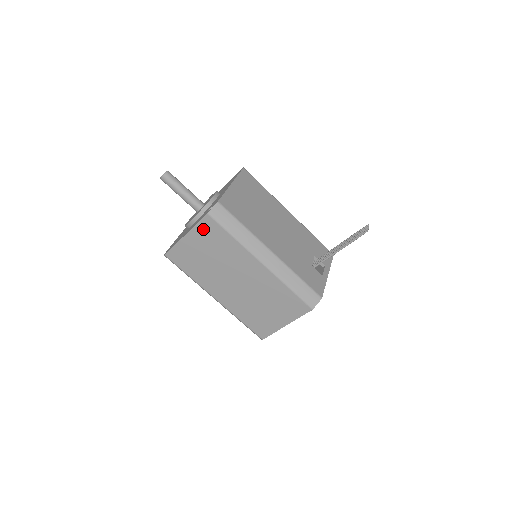
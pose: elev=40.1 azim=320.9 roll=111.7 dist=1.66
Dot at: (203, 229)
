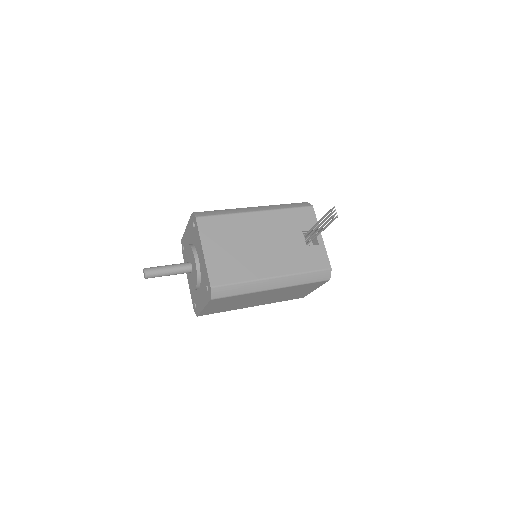
Dot at: (214, 303)
